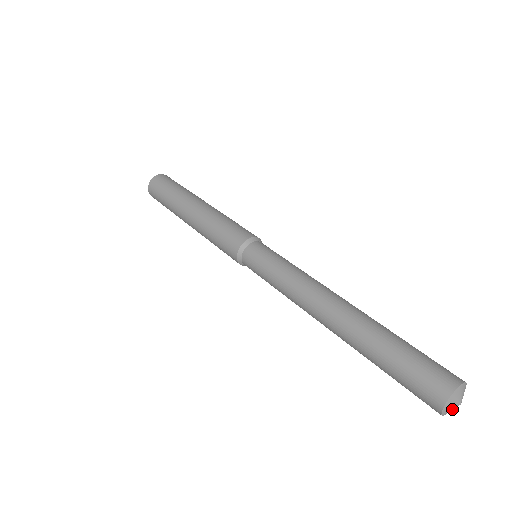
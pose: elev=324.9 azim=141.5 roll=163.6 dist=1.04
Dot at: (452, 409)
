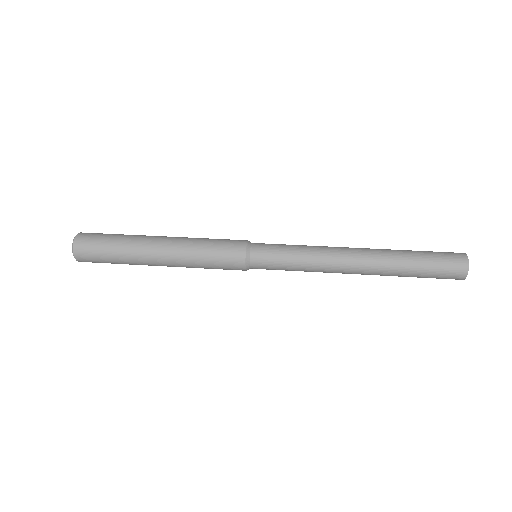
Dot at: occluded
